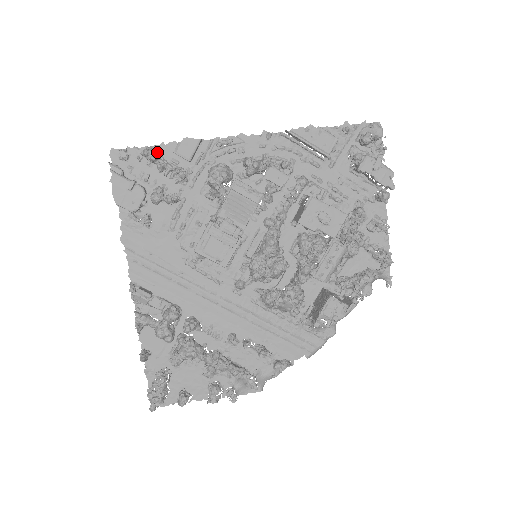
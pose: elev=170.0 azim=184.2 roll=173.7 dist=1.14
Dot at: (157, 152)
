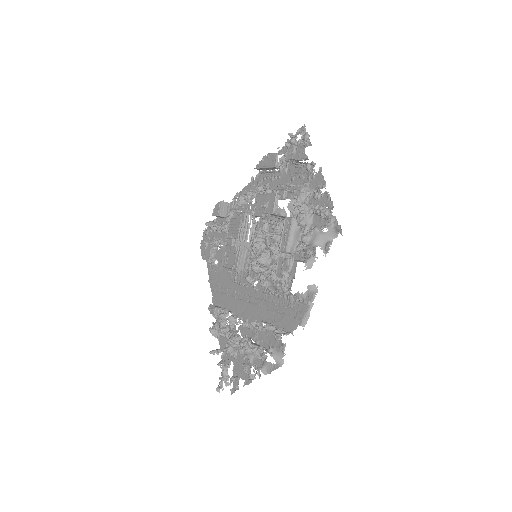
Dot at: (216, 222)
